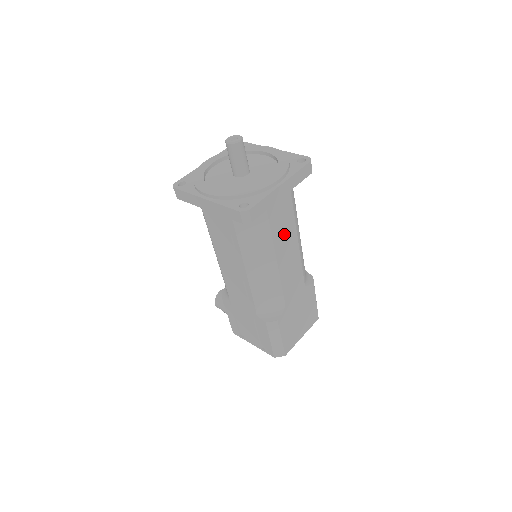
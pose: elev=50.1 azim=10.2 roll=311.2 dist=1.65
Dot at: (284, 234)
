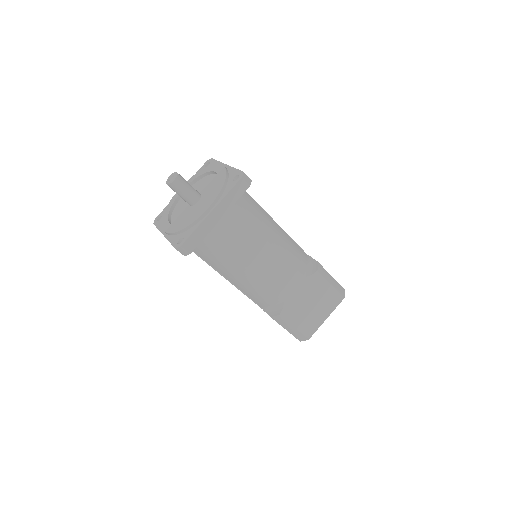
Dot at: (246, 245)
